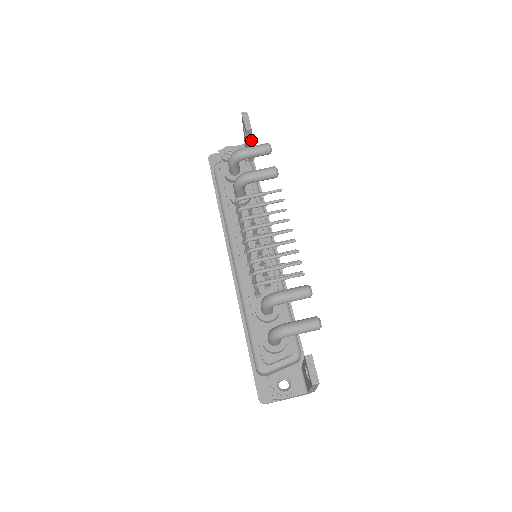
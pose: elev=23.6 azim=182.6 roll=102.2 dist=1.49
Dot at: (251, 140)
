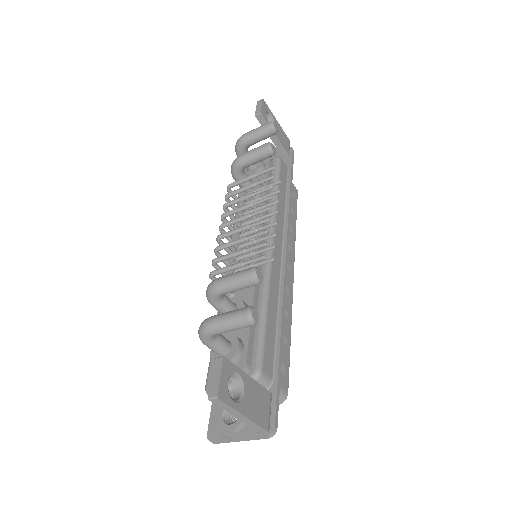
Dot at: occluded
